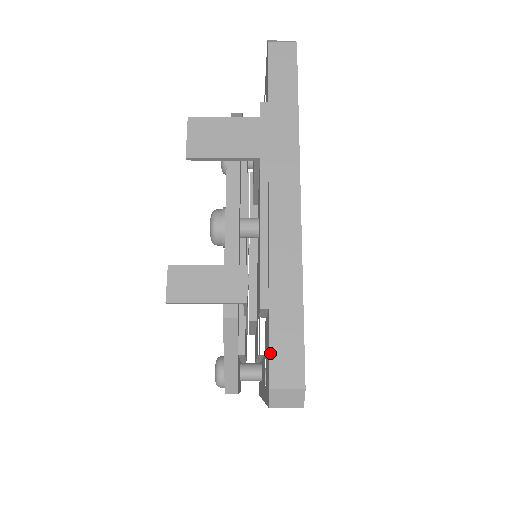
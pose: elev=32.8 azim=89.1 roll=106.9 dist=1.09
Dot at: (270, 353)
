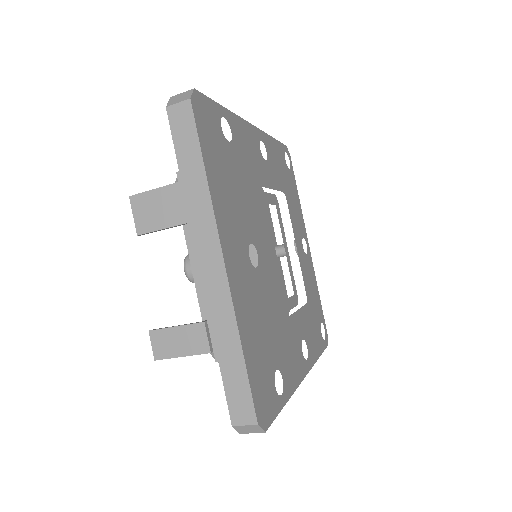
Dot at: (227, 399)
